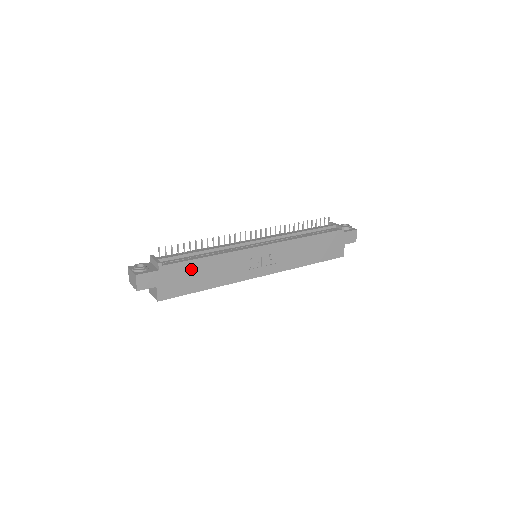
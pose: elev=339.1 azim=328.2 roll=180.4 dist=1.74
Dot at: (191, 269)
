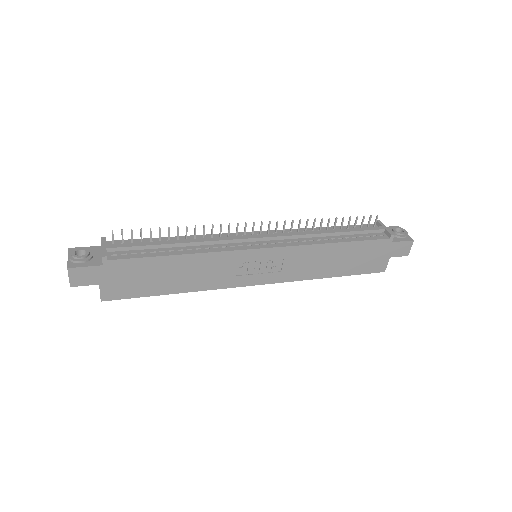
Dot at: (152, 268)
